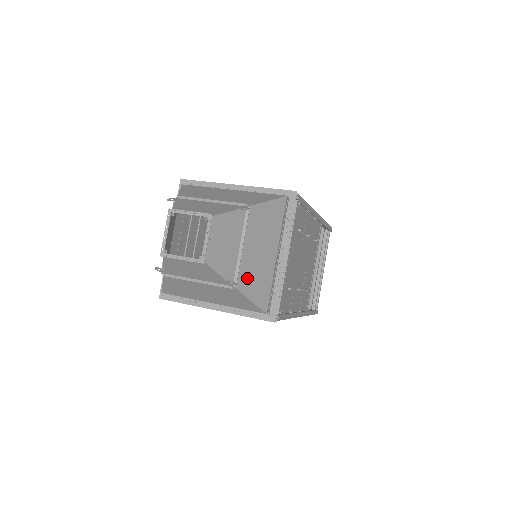
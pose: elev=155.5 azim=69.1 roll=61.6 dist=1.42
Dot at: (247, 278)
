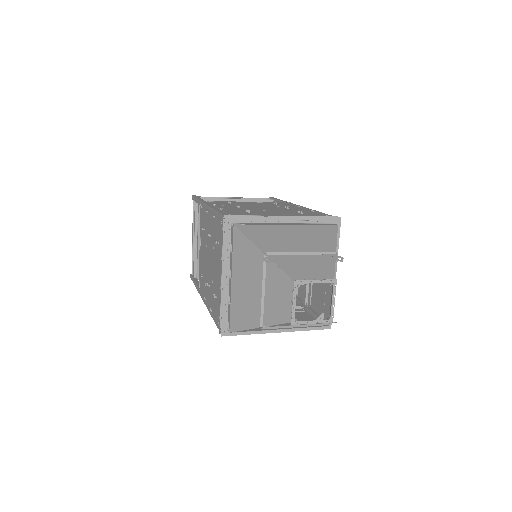
Dot at: (330, 310)
